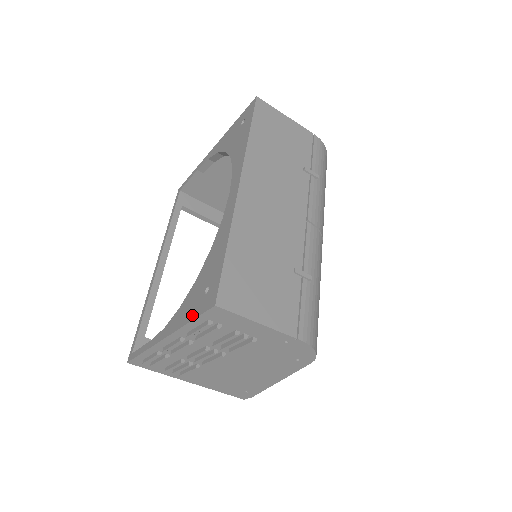
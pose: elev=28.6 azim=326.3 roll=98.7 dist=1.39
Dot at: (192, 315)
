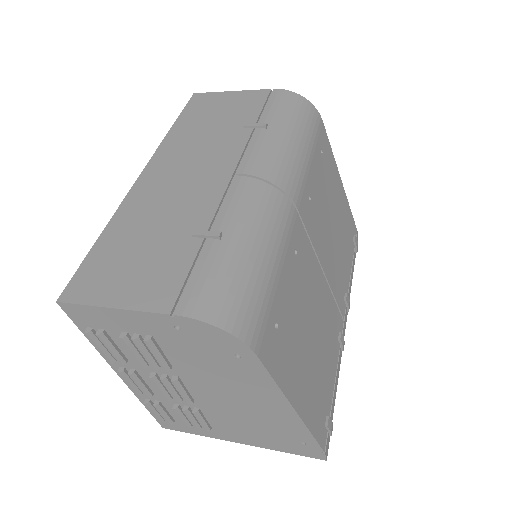
Dot at: occluded
